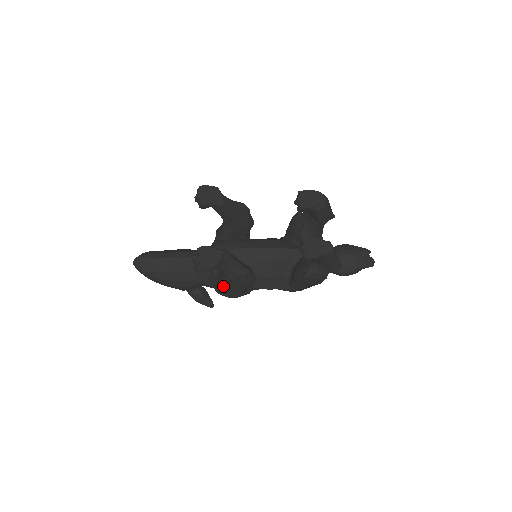
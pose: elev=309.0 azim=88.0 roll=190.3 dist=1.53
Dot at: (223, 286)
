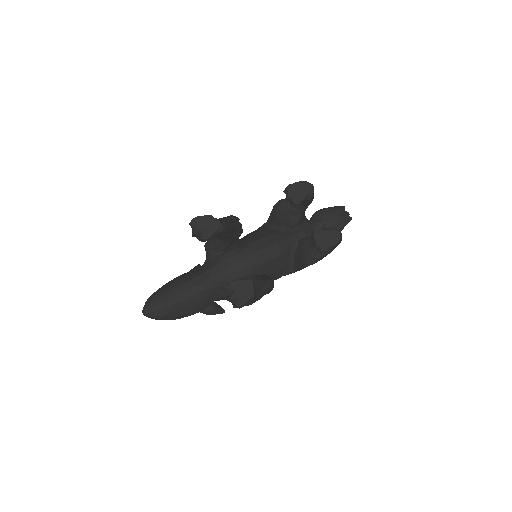
Dot at: occluded
